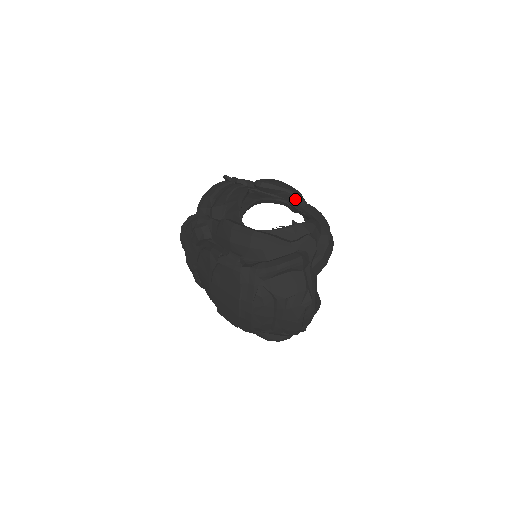
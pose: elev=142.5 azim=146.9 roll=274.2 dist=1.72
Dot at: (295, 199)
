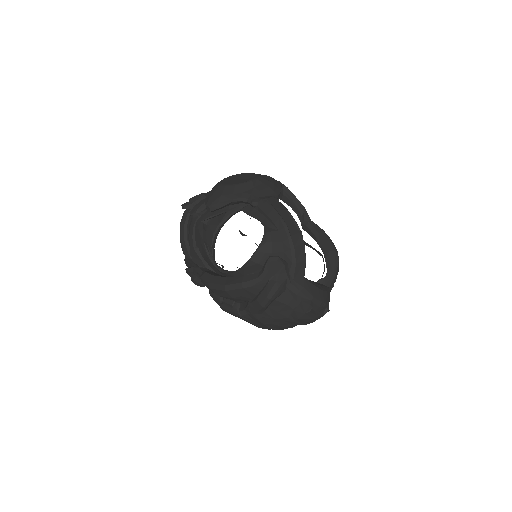
Dot at: (246, 202)
